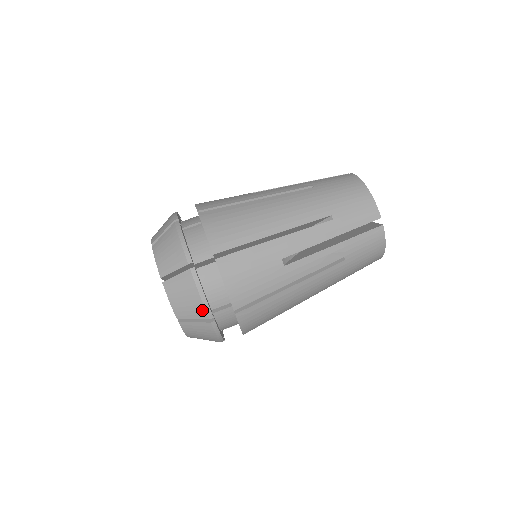
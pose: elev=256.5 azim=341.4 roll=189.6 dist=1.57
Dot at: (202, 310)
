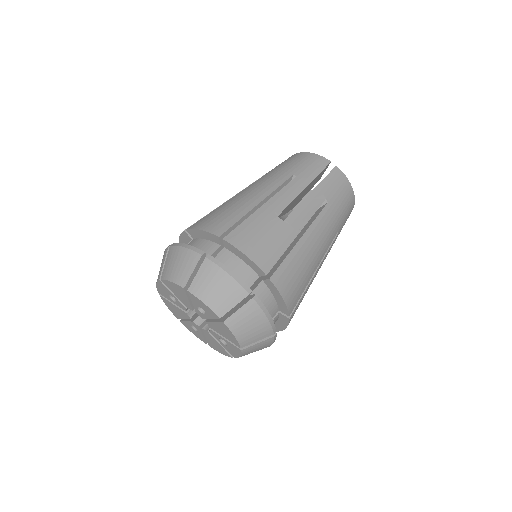
Dot at: occluded
